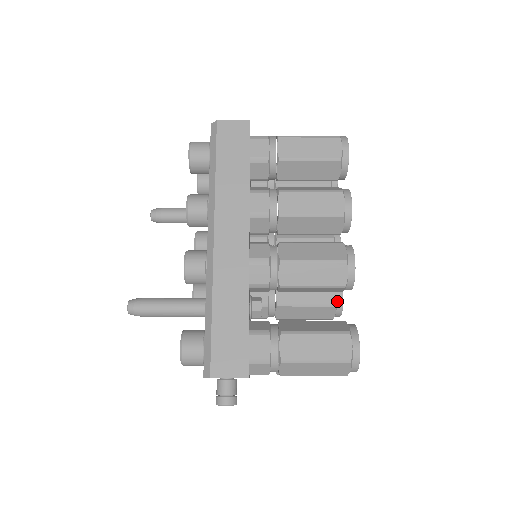
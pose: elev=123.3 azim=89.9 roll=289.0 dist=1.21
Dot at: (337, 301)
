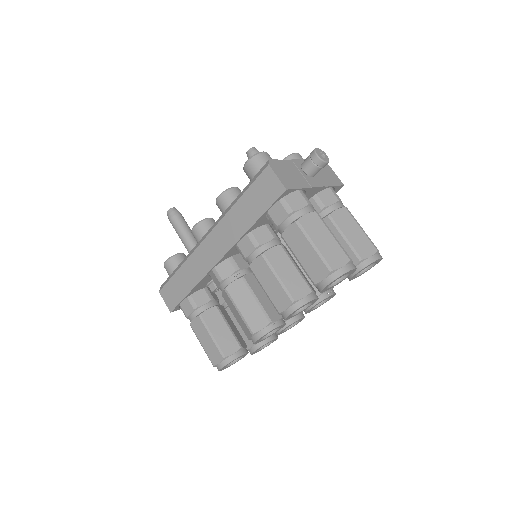
Dot at: occluded
